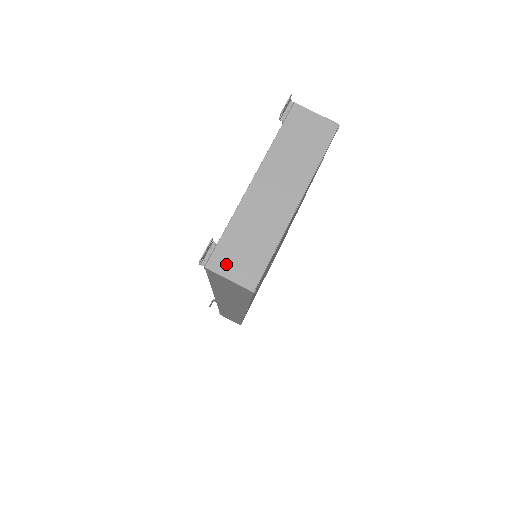
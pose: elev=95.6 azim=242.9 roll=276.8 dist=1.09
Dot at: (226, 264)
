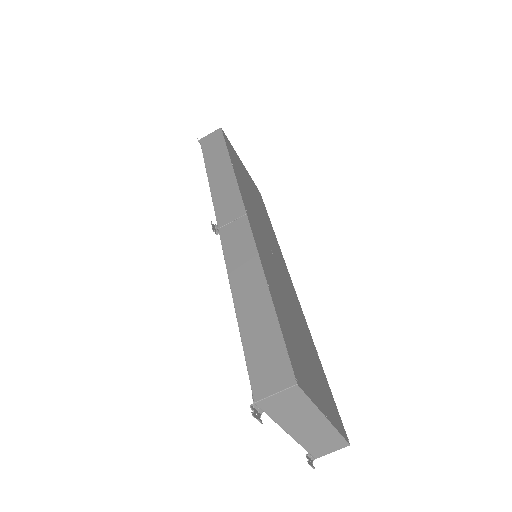
Dot at: (324, 452)
